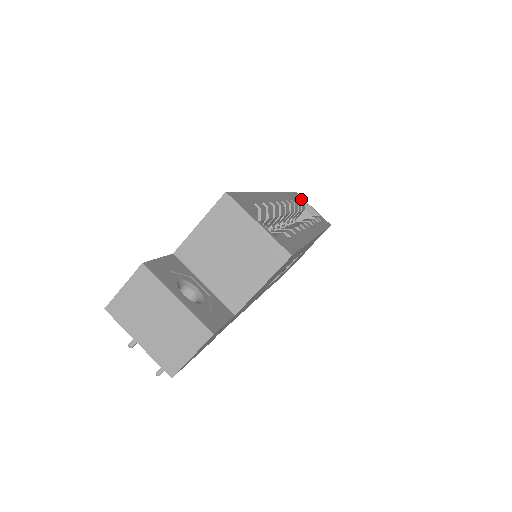
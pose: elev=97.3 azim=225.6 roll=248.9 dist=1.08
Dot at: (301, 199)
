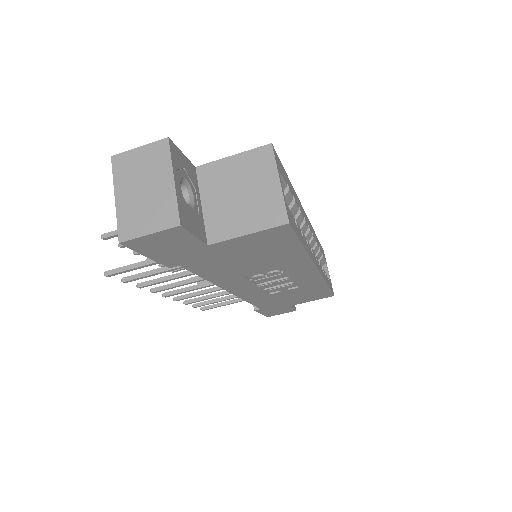
Dot at: occluded
